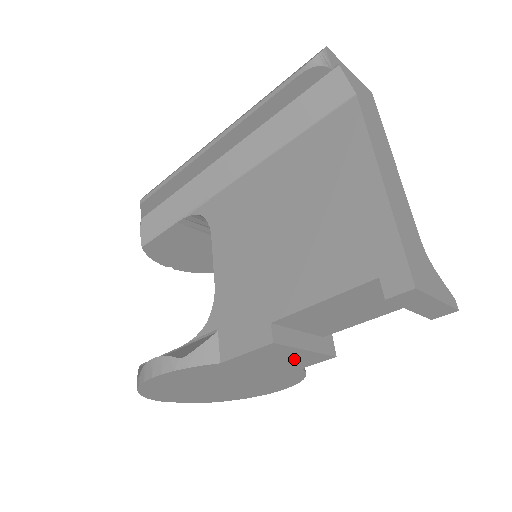
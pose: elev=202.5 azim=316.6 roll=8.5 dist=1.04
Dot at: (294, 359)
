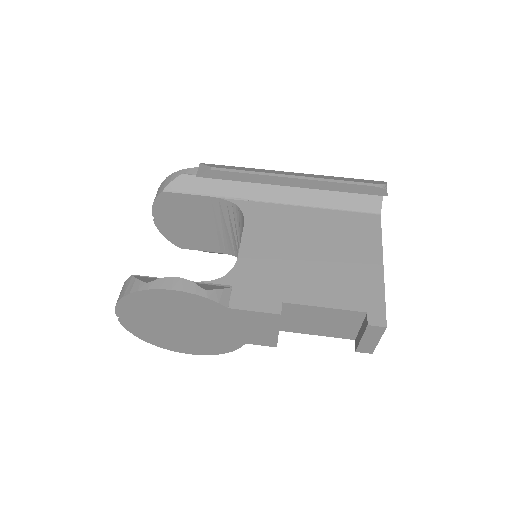
Dot at: (259, 333)
